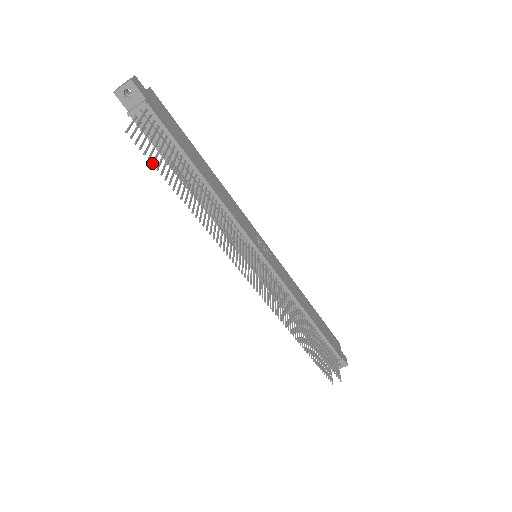
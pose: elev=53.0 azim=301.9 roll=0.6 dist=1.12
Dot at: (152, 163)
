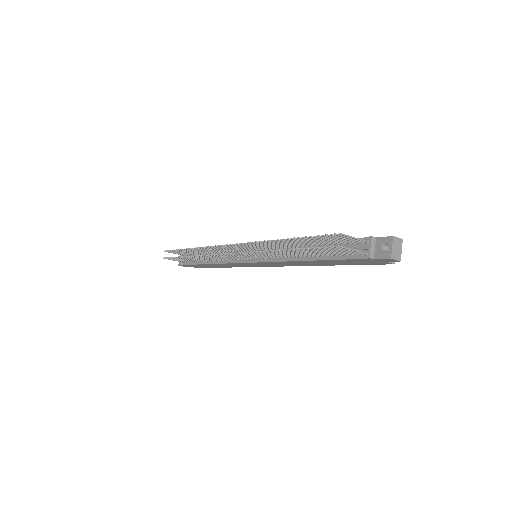
Dot at: (173, 258)
